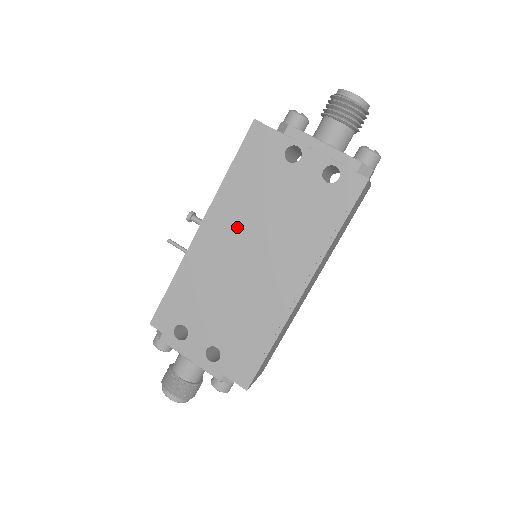
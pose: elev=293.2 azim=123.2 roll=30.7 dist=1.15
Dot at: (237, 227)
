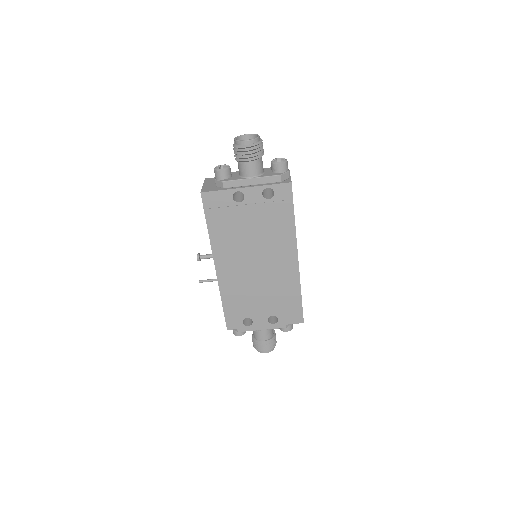
Dot at: (237, 254)
